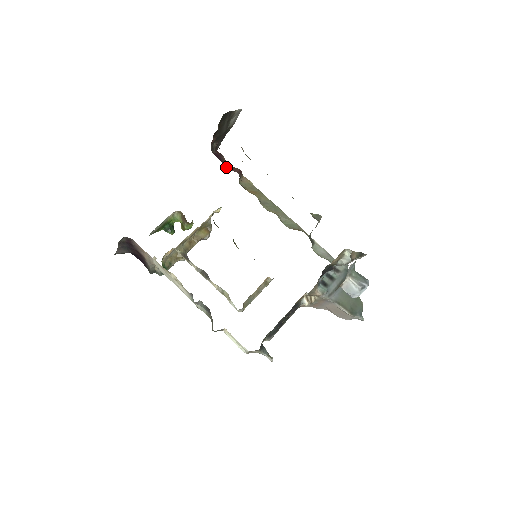
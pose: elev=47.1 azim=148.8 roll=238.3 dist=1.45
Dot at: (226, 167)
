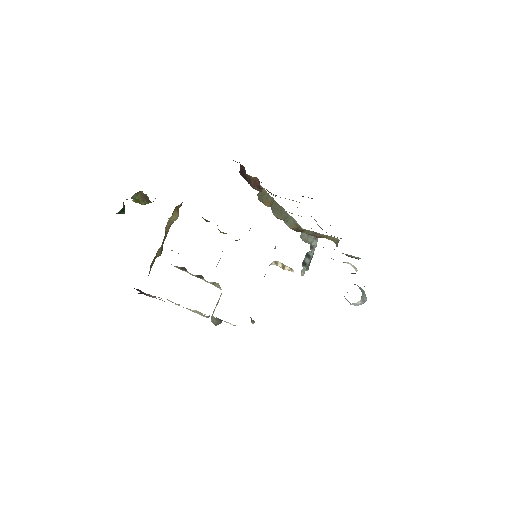
Dot at: (250, 185)
